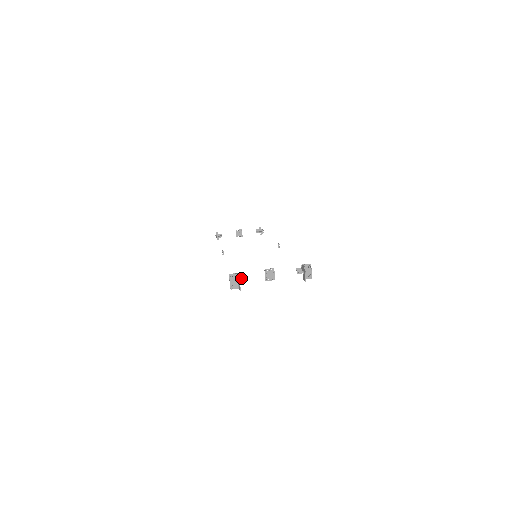
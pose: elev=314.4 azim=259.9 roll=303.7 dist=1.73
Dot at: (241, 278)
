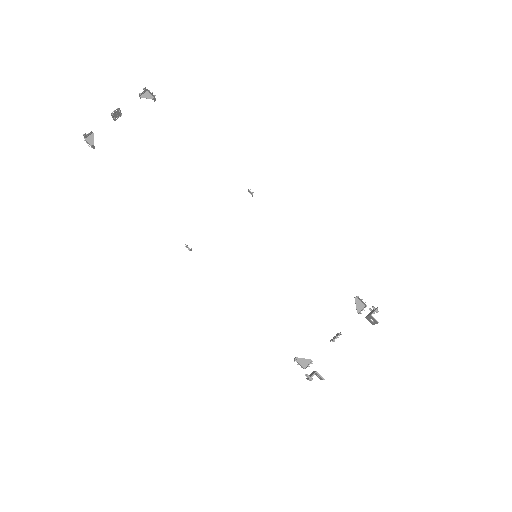
Dot at: (311, 362)
